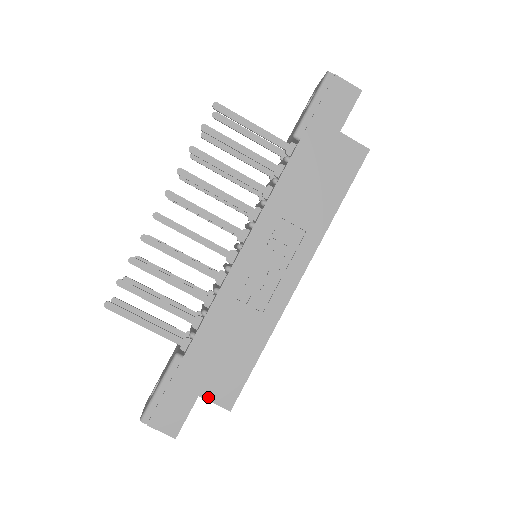
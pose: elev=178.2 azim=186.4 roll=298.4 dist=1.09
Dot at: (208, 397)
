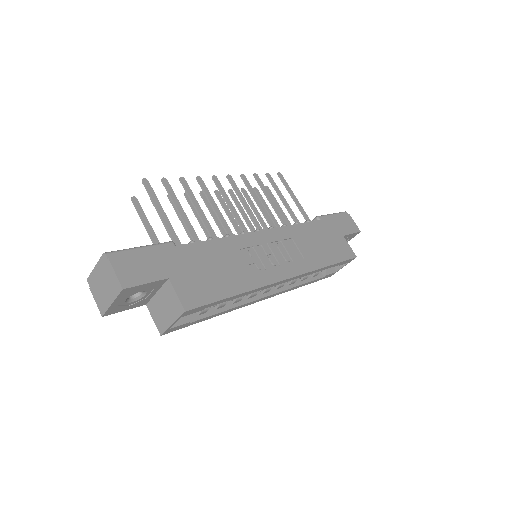
Dot at: (176, 286)
